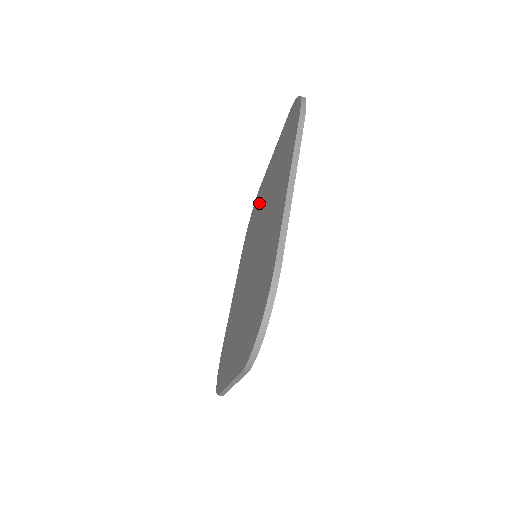
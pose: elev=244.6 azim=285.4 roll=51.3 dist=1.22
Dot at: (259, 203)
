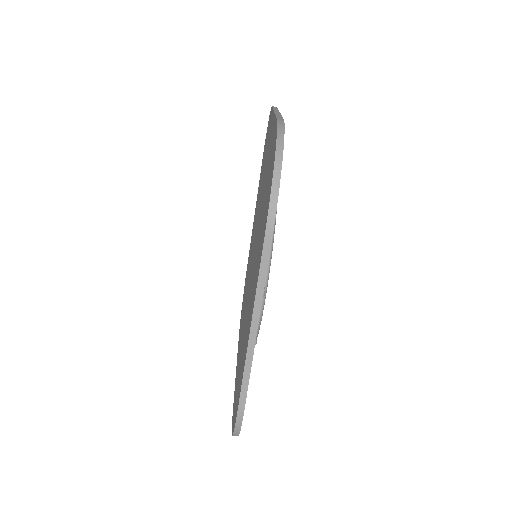
Dot at: (265, 158)
